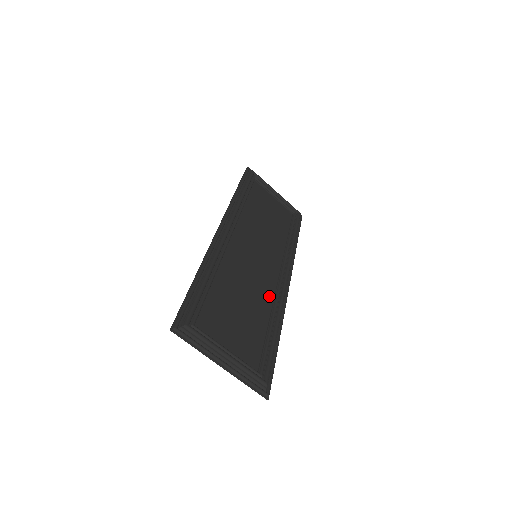
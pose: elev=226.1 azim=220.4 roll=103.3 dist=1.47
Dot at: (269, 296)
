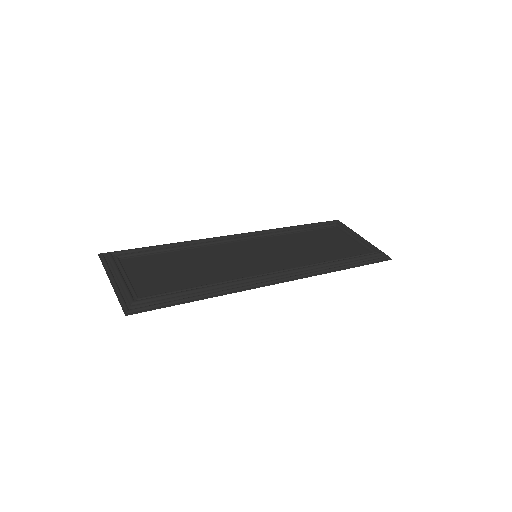
Dot at: (233, 277)
